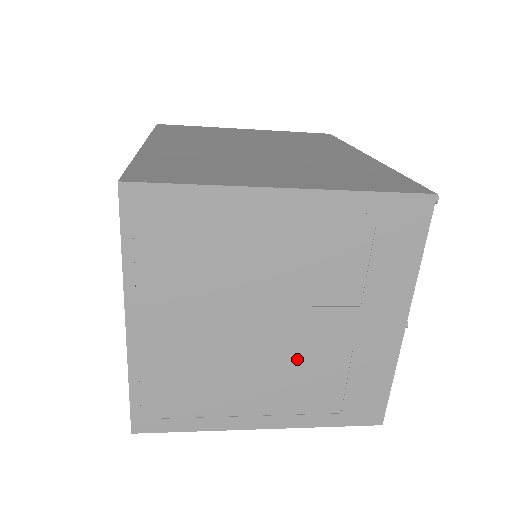
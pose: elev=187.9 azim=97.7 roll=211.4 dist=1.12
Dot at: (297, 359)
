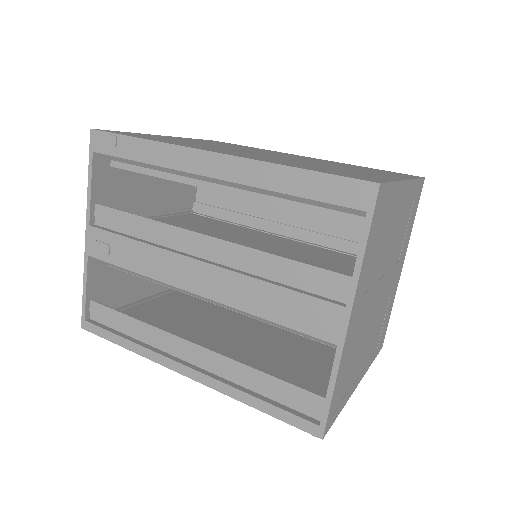
Dot at: (379, 314)
